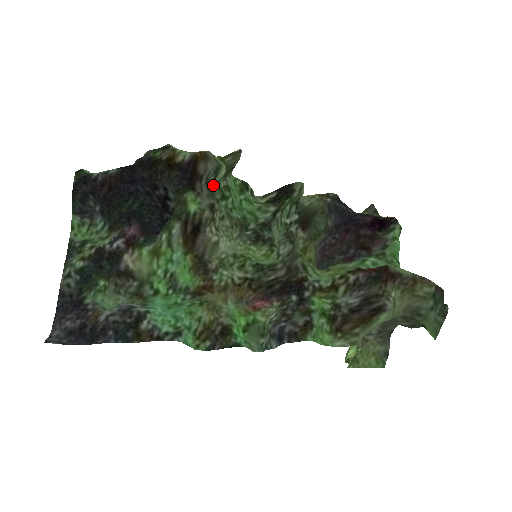
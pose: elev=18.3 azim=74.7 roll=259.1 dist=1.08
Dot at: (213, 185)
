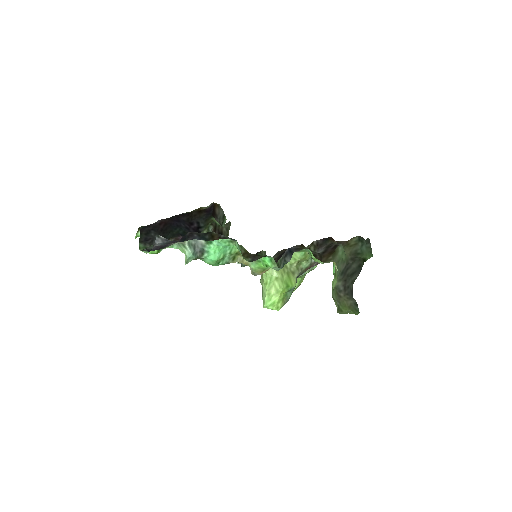
Dot at: occluded
